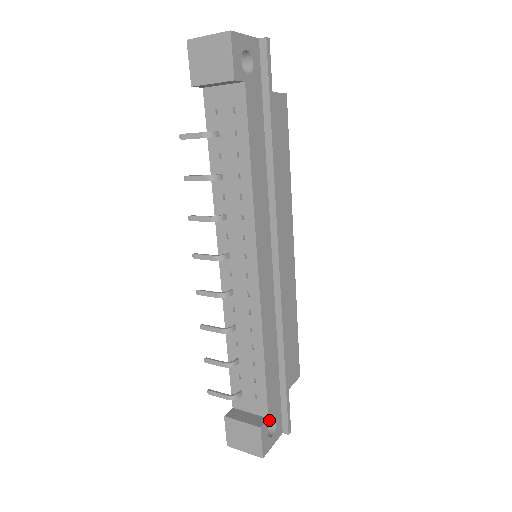
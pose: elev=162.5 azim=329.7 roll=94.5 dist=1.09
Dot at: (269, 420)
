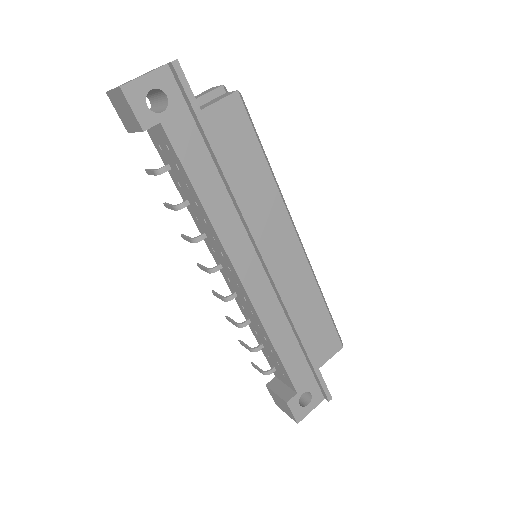
Dot at: (299, 394)
